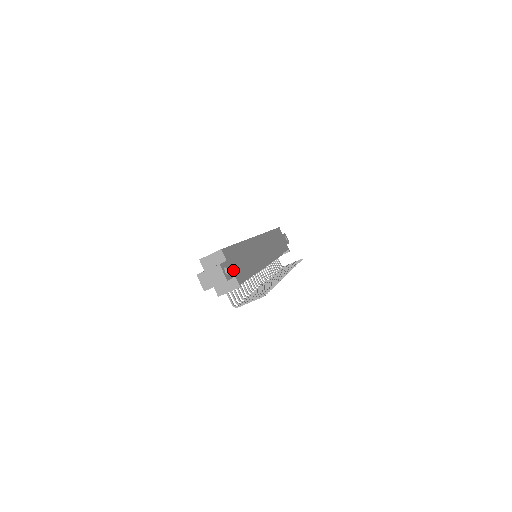
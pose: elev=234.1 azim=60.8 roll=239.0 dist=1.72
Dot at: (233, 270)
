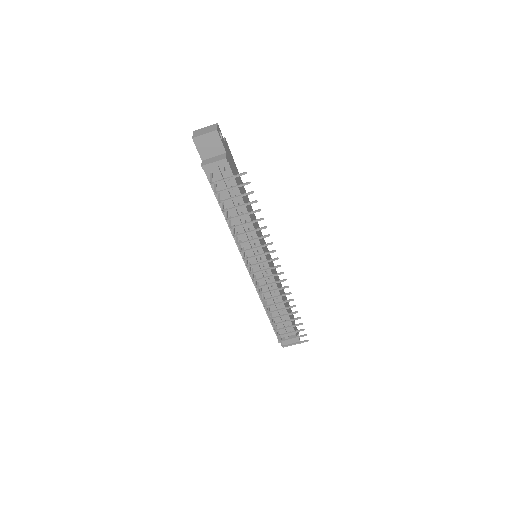
Dot at: (227, 152)
